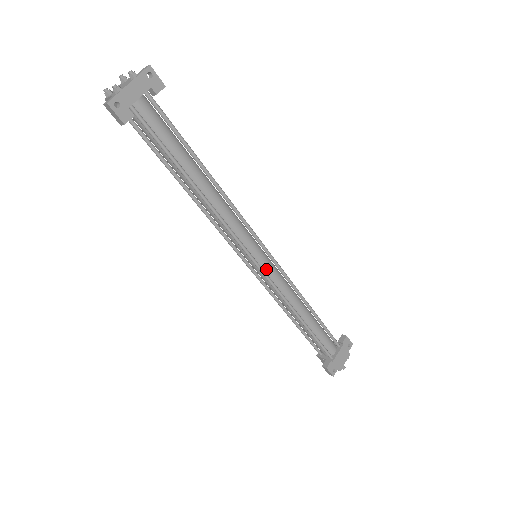
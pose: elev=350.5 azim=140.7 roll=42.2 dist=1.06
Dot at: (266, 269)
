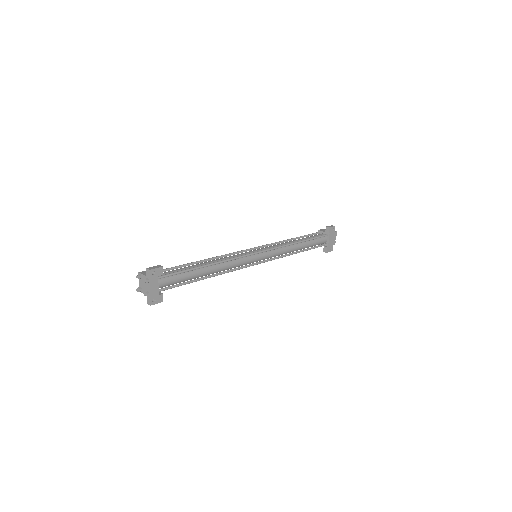
Dot at: (266, 258)
